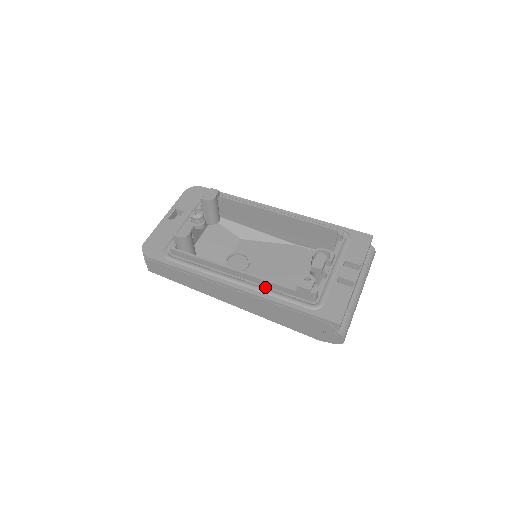
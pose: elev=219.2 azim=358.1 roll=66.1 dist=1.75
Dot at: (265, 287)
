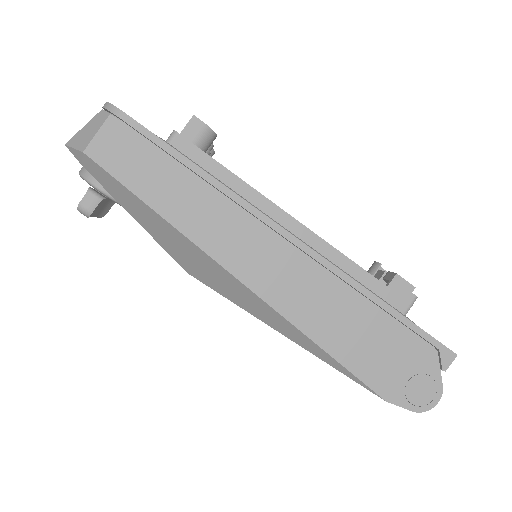
Dot at: occluded
